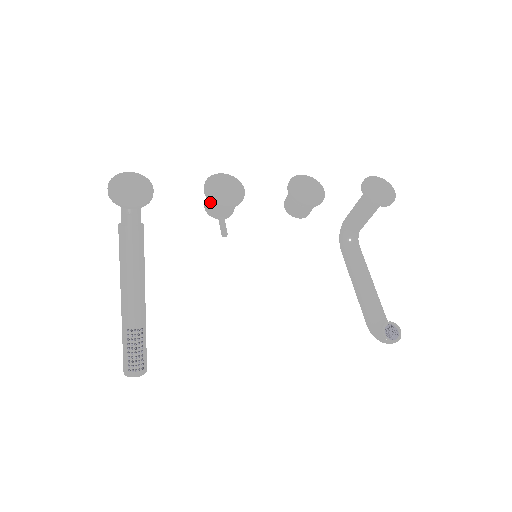
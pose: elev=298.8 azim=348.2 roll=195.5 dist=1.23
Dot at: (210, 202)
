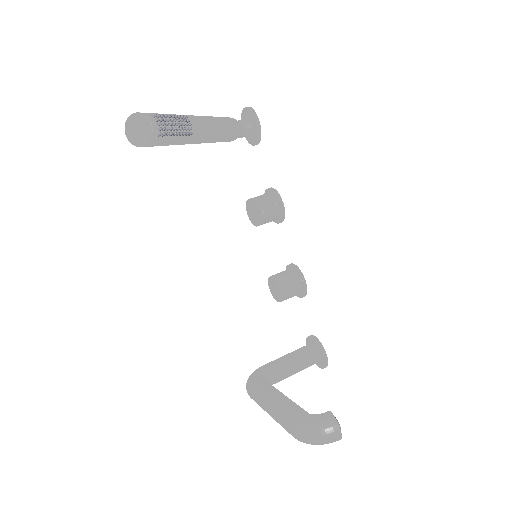
Dot at: (266, 195)
